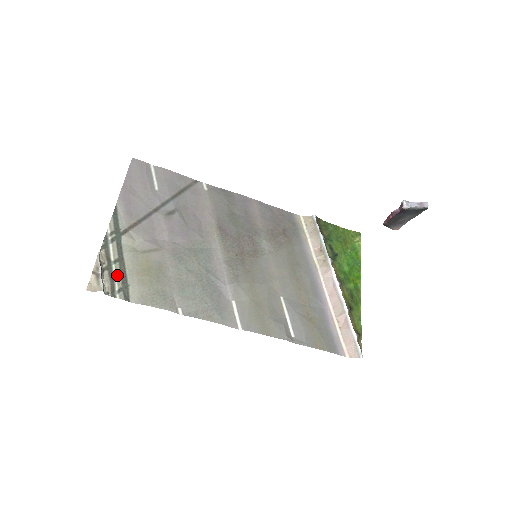
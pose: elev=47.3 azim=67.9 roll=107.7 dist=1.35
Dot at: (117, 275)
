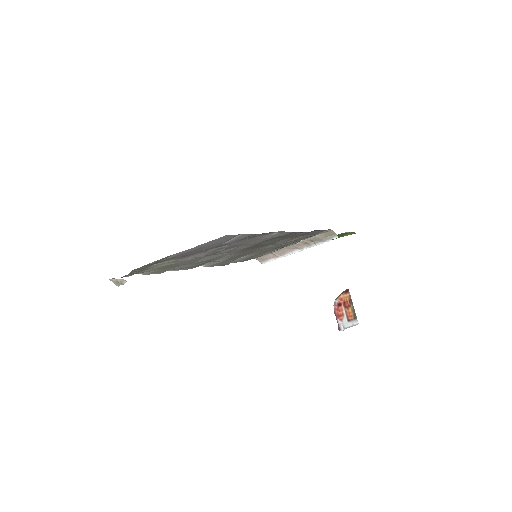
Dot at: occluded
